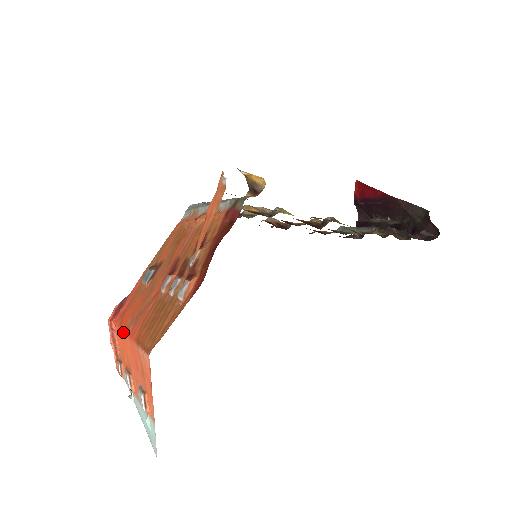
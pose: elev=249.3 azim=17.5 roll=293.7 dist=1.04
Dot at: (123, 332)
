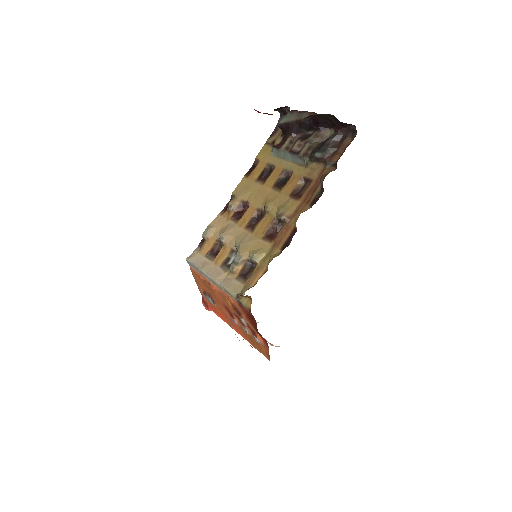
Dot at: (229, 325)
